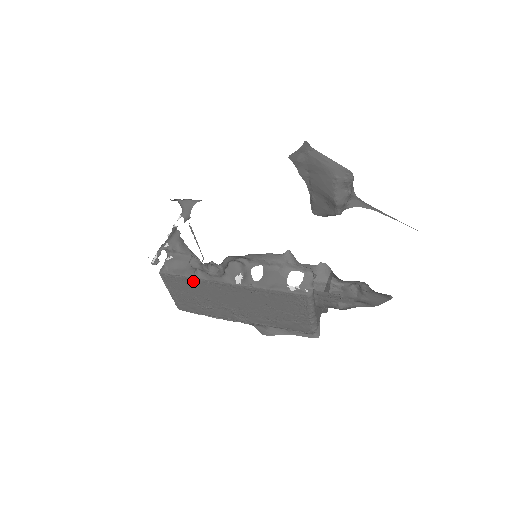
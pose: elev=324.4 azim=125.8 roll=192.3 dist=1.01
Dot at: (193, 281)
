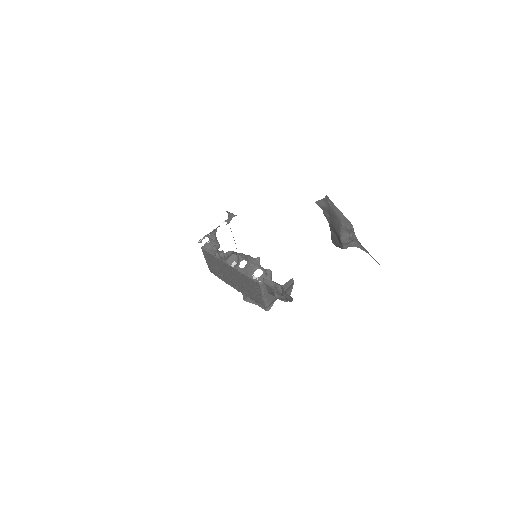
Dot at: (215, 258)
